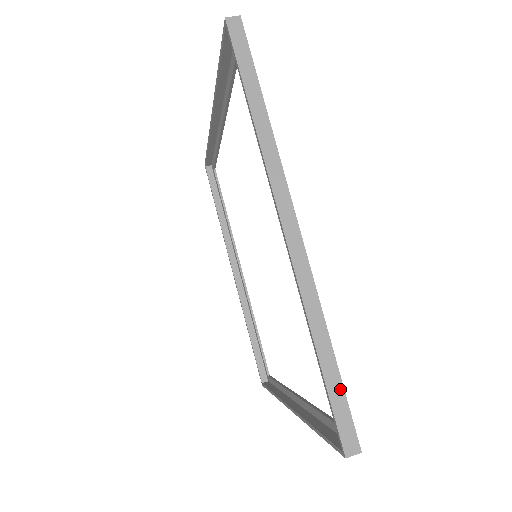
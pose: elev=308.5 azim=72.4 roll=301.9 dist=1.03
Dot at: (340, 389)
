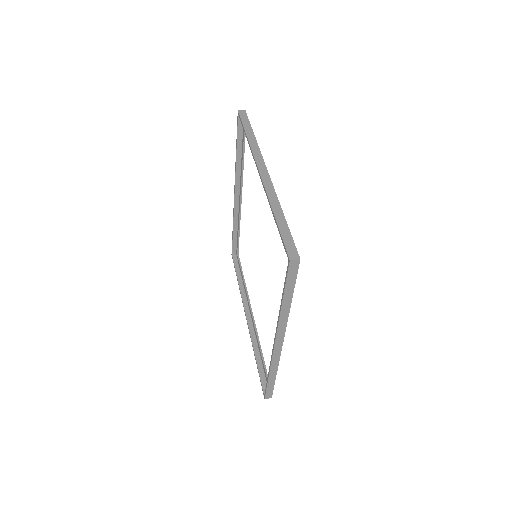
Dot at: (288, 231)
